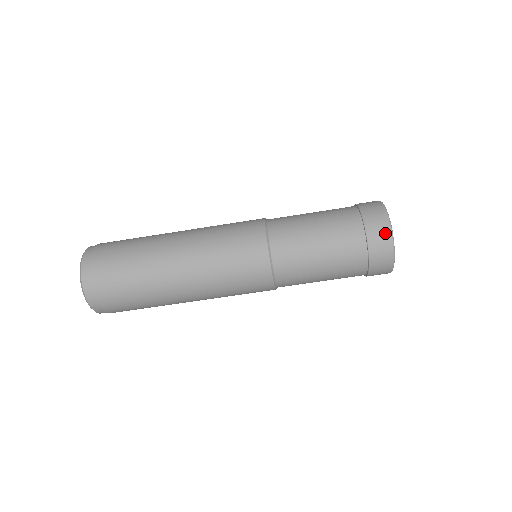
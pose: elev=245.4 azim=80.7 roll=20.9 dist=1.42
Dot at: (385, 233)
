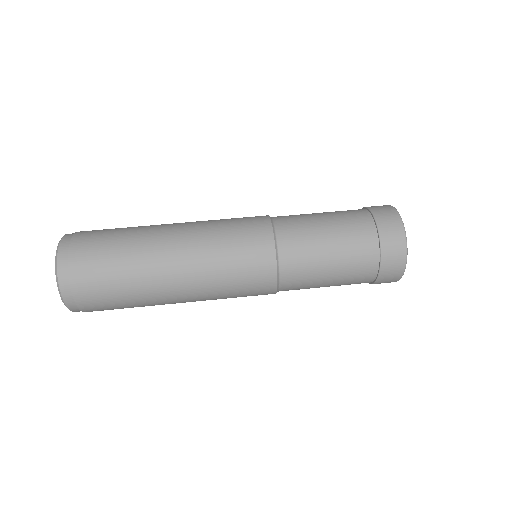
Dot at: (390, 210)
